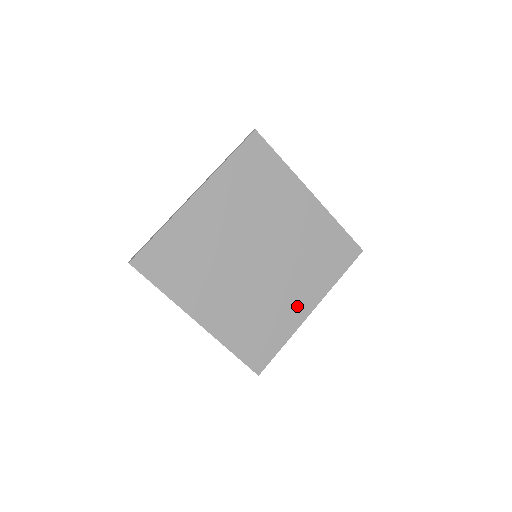
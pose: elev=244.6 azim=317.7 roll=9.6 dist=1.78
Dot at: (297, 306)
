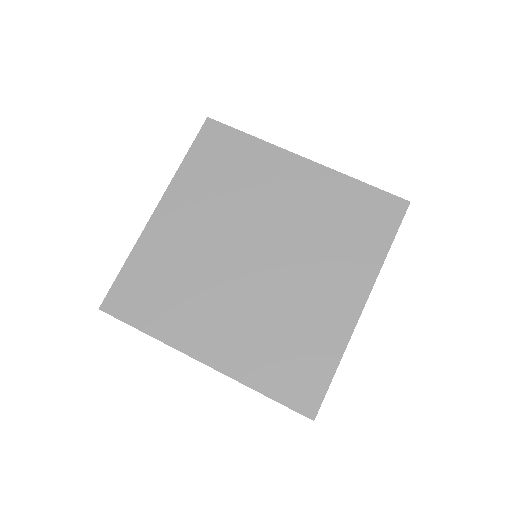
Dot at: (338, 304)
